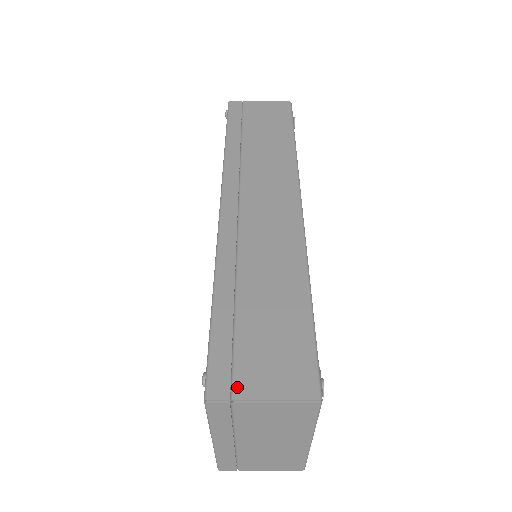
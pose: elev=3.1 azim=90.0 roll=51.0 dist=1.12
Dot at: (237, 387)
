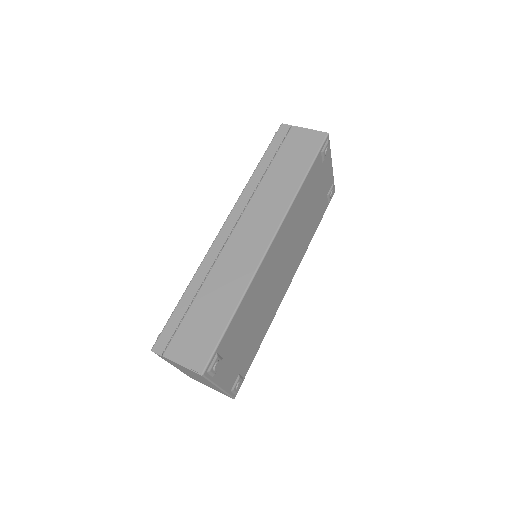
Dot at: (168, 349)
